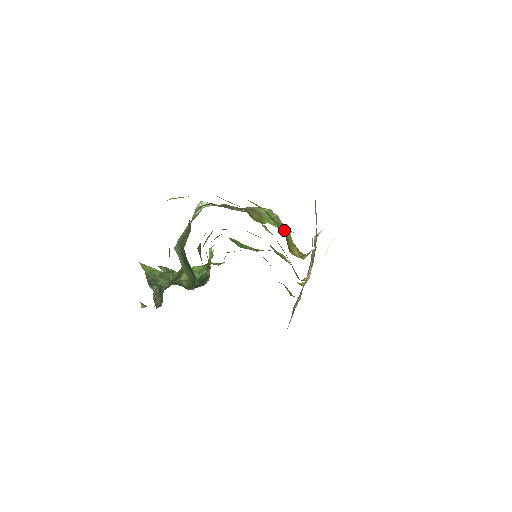
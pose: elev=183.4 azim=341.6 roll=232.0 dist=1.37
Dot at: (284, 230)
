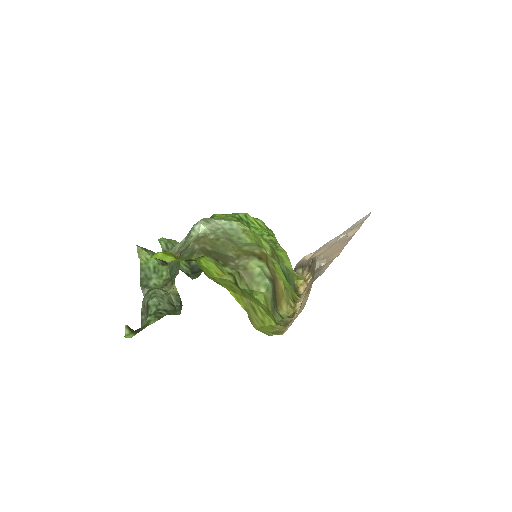
Dot at: (272, 298)
